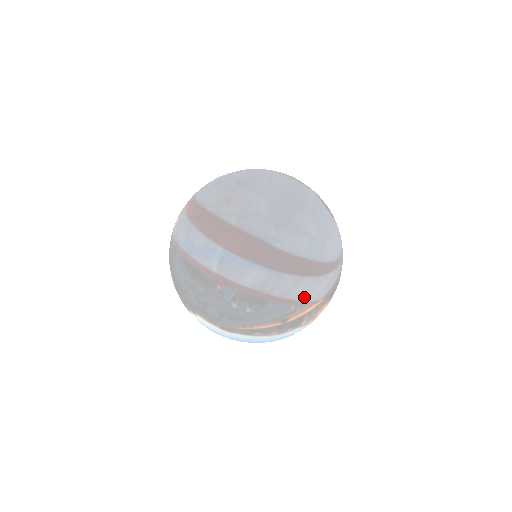
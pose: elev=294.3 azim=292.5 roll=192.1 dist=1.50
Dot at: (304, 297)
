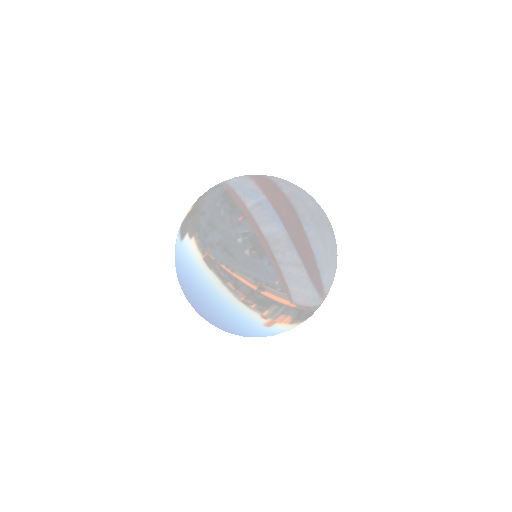
Dot at: (291, 283)
